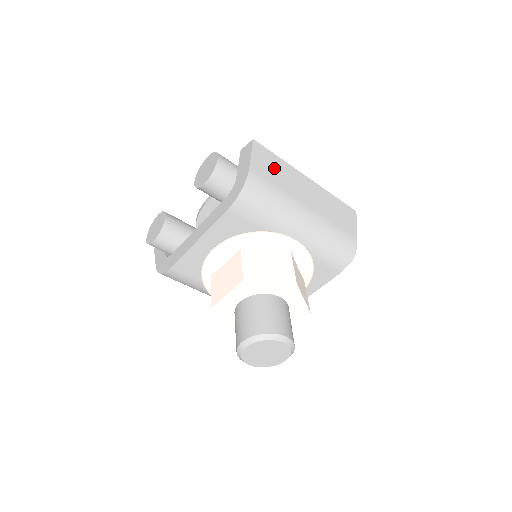
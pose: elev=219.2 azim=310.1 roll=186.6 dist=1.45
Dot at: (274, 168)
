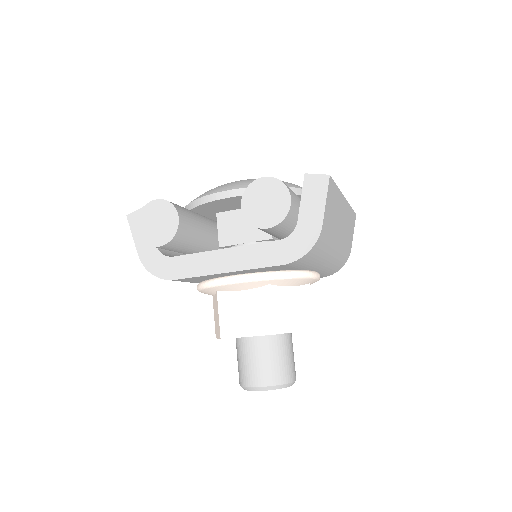
Dot at: (333, 207)
